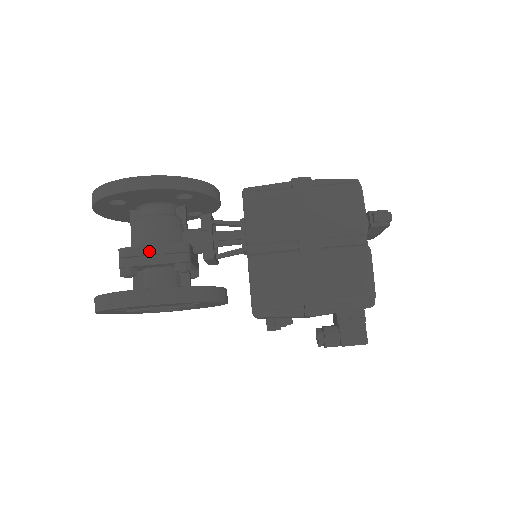
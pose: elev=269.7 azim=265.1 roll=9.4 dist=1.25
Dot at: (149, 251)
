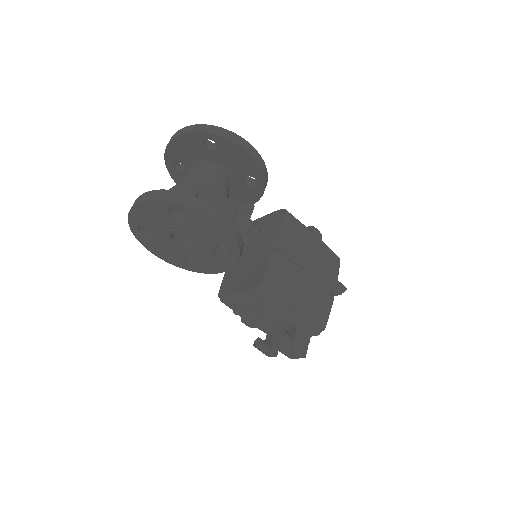
Dot at: (216, 193)
